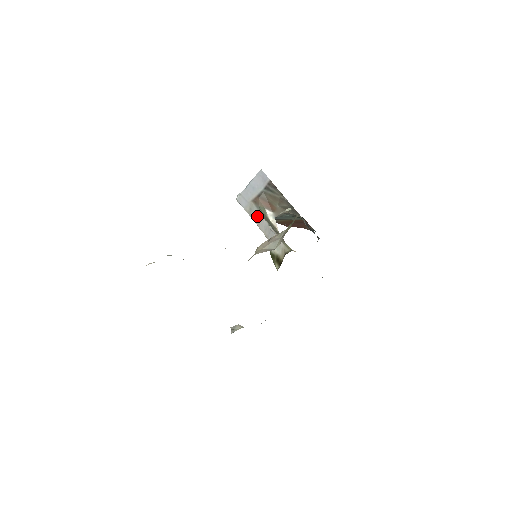
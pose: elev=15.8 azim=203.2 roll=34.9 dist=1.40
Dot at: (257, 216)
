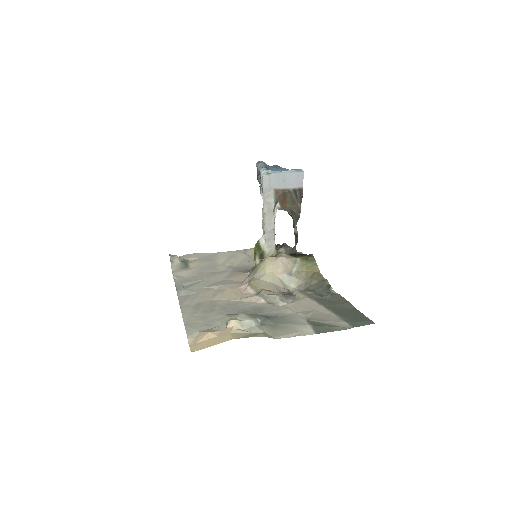
Dot at: (270, 207)
